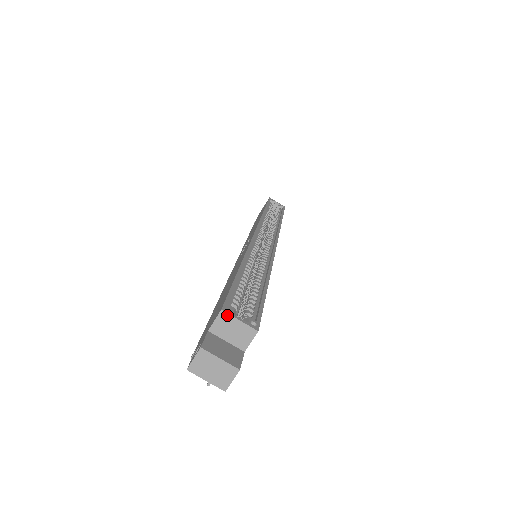
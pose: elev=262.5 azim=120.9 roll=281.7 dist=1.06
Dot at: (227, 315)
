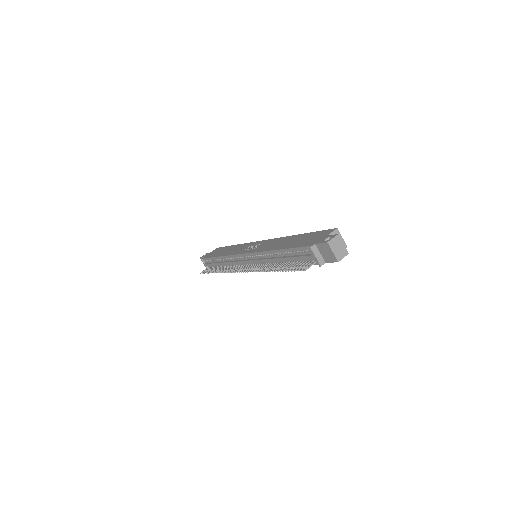
Dot at: (339, 232)
